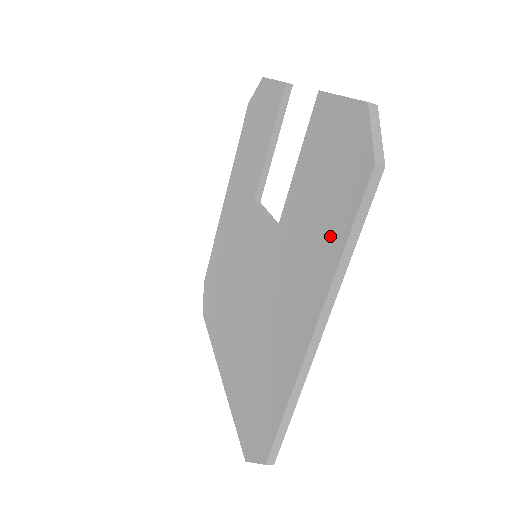
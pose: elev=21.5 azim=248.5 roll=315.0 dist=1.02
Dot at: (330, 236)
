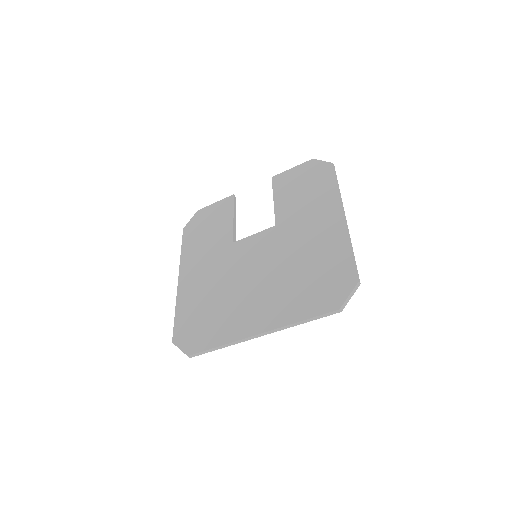
Dot at: (325, 191)
